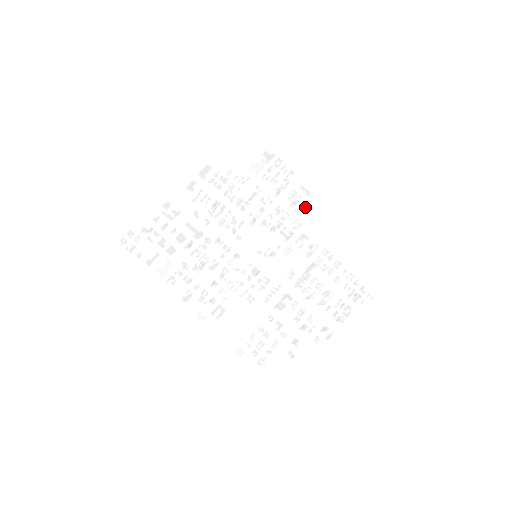
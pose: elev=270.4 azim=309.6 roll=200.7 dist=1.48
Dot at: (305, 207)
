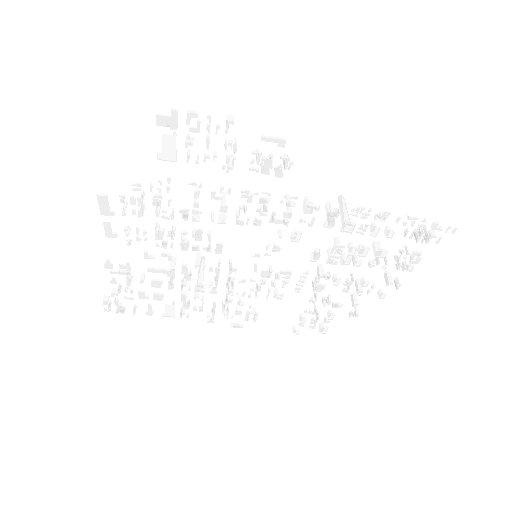
Dot at: (289, 165)
